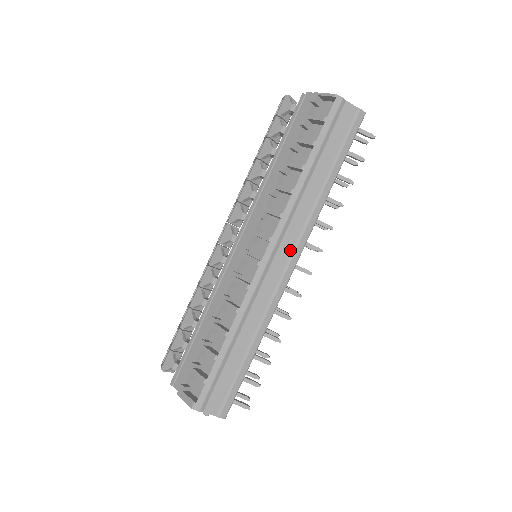
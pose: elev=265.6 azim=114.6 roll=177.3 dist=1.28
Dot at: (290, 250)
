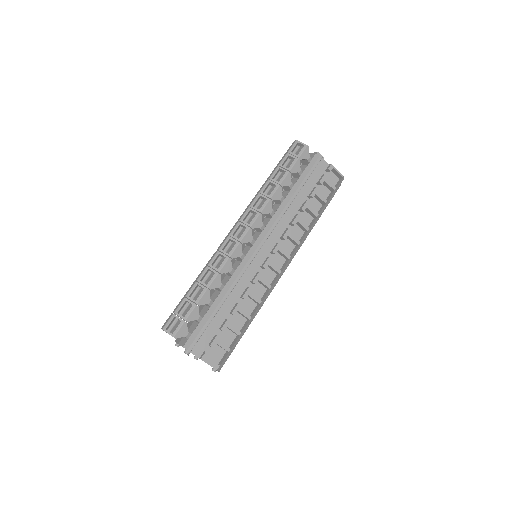
Dot at: occluded
